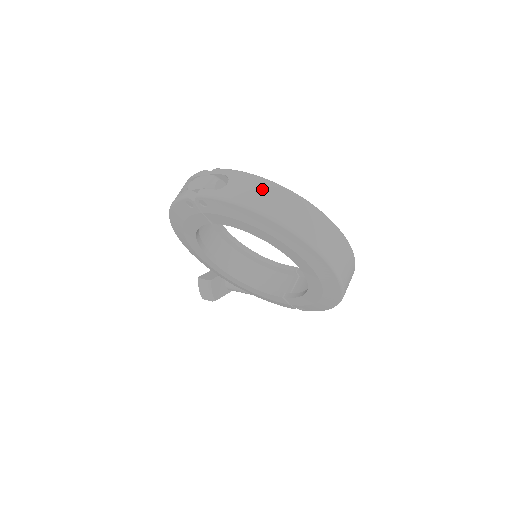
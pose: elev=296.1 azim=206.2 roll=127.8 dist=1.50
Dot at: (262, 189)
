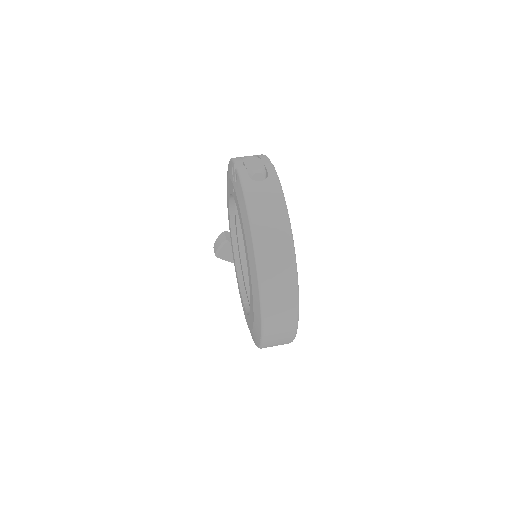
Dot at: (273, 209)
